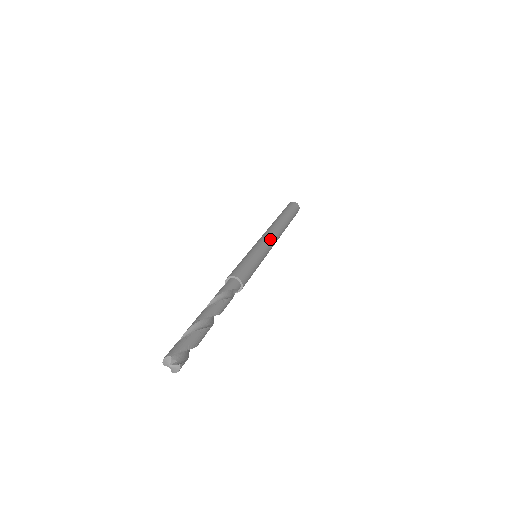
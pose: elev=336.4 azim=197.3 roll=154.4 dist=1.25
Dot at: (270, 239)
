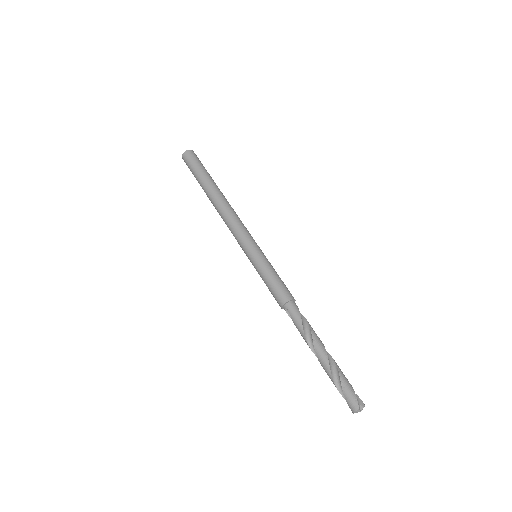
Dot at: (243, 228)
